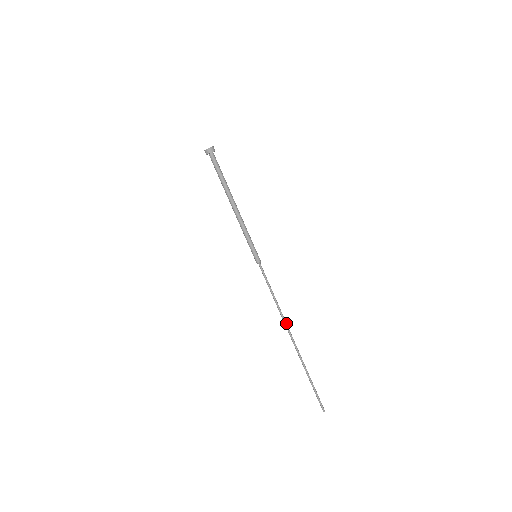
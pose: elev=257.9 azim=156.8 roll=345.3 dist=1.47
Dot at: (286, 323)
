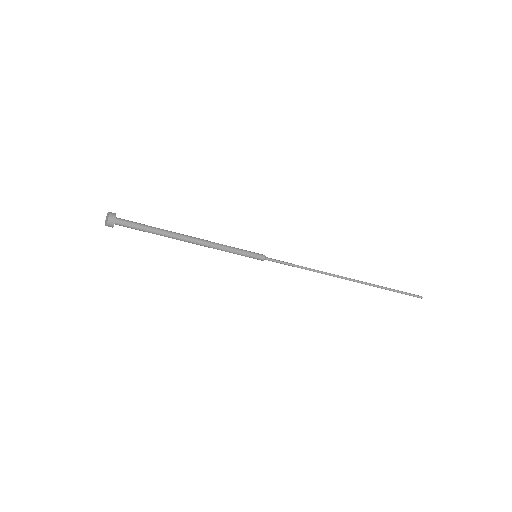
Dot at: (334, 276)
